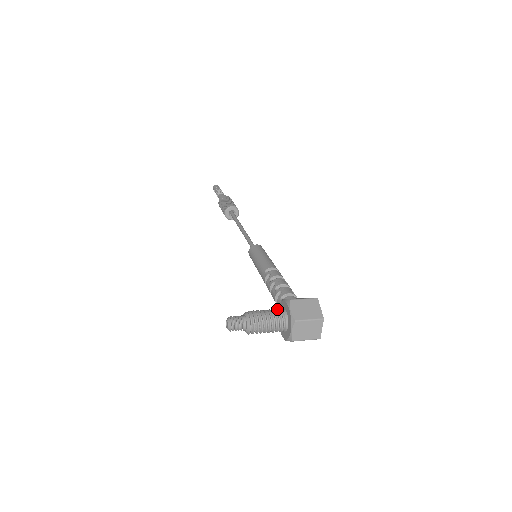
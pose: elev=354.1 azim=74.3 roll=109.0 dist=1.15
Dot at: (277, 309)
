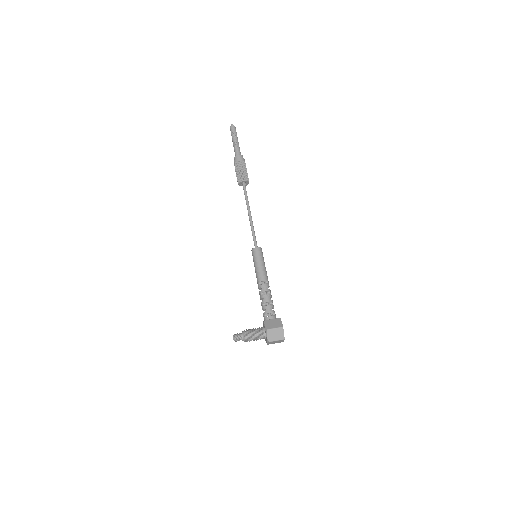
Dot at: (261, 330)
